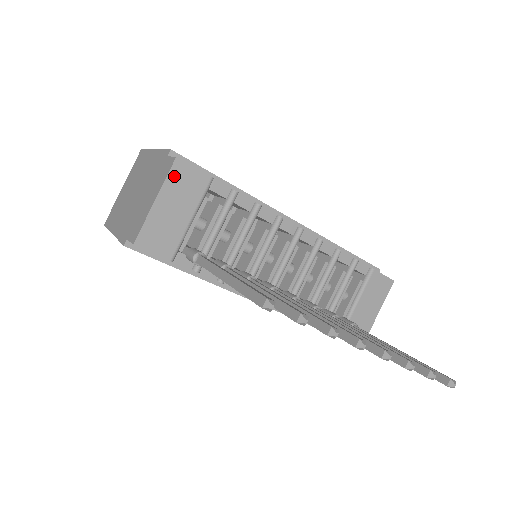
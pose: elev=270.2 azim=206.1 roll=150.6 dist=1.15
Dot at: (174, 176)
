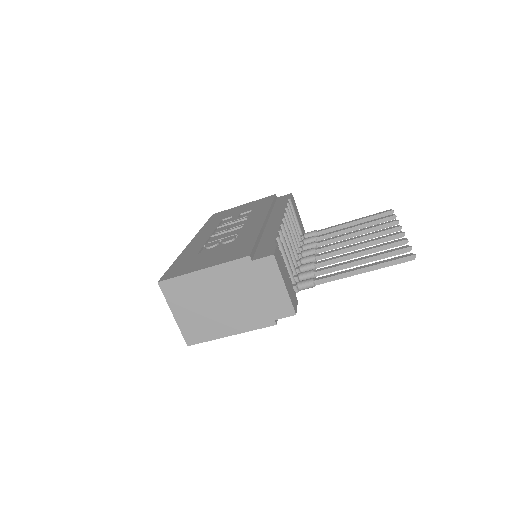
Dot at: (278, 264)
